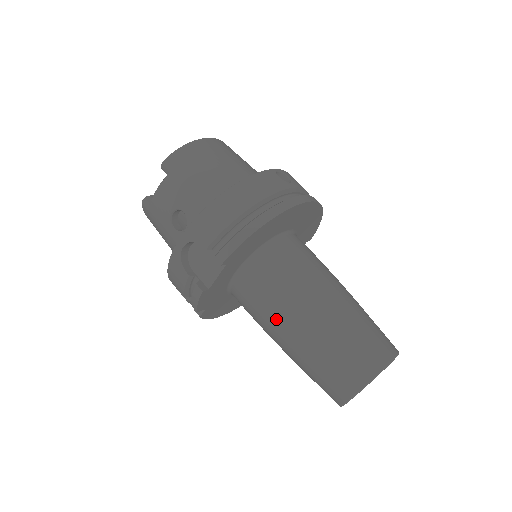
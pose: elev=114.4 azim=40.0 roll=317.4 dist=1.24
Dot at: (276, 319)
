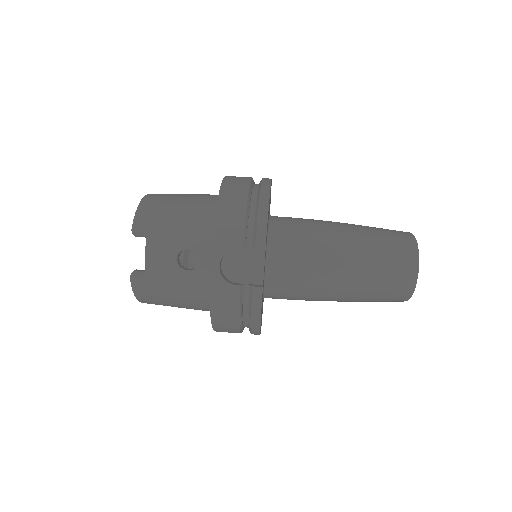
Dot at: (324, 270)
